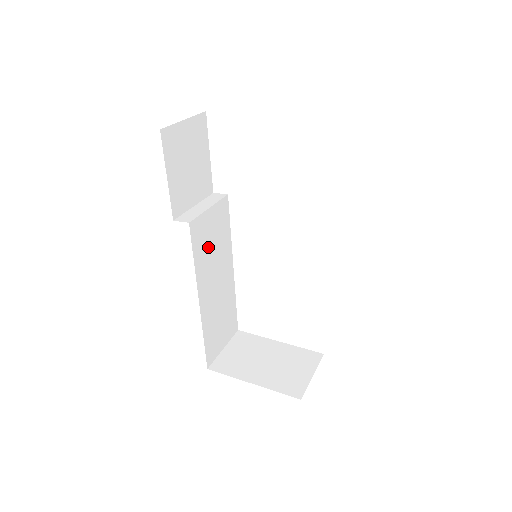
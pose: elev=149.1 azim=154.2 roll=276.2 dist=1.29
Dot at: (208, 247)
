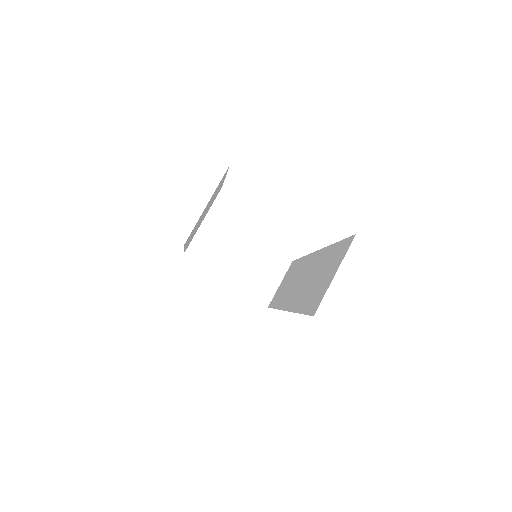
Dot at: occluded
